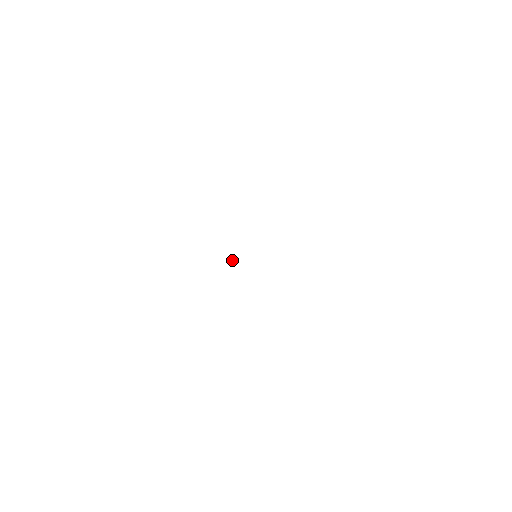
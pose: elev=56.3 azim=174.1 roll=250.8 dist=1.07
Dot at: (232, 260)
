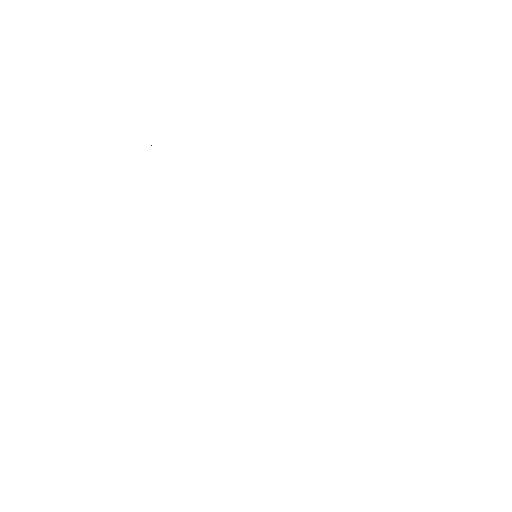
Dot at: occluded
